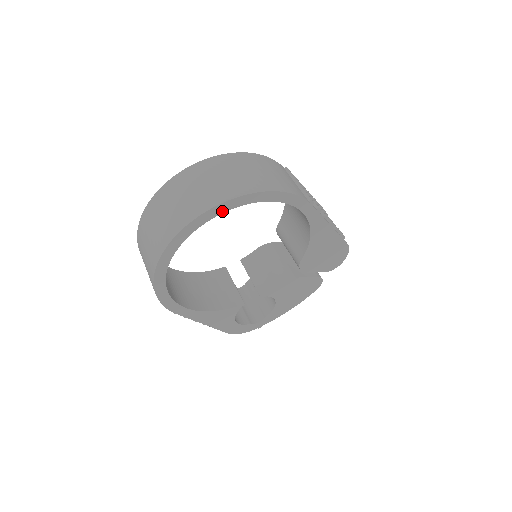
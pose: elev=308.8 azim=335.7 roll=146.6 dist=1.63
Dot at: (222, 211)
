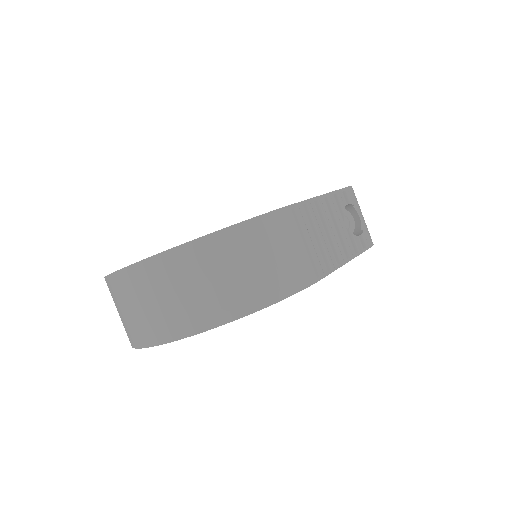
Dot at: occluded
